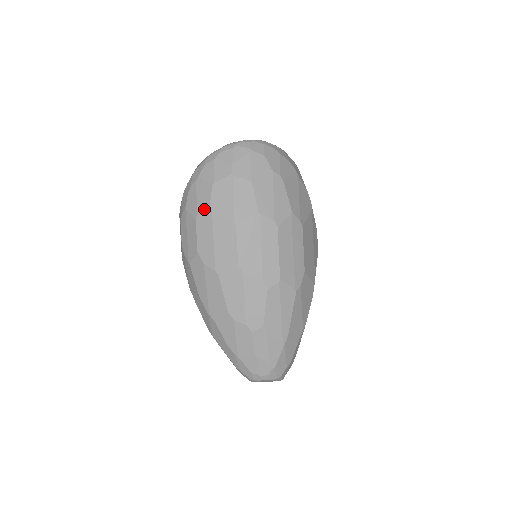
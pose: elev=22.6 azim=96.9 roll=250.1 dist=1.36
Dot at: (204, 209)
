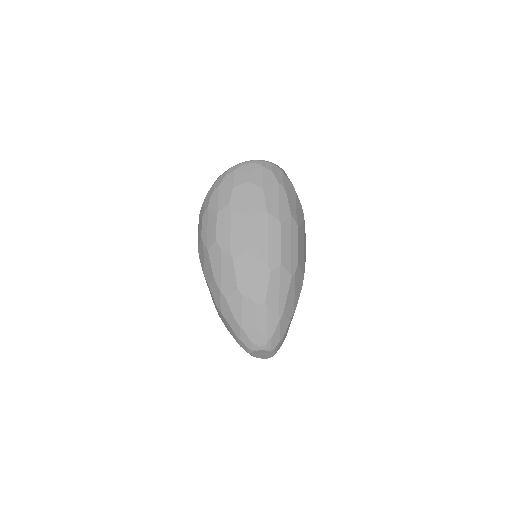
Dot at: (224, 207)
